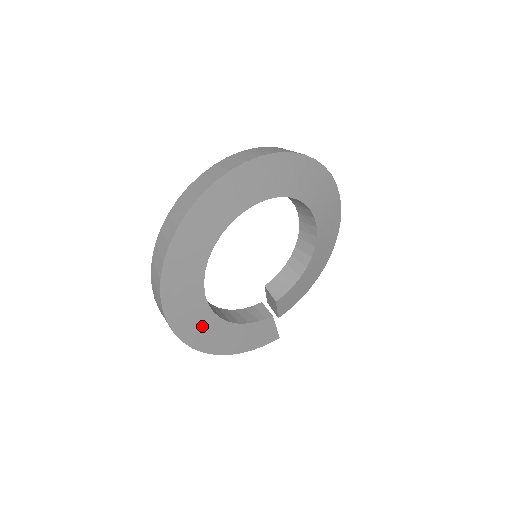
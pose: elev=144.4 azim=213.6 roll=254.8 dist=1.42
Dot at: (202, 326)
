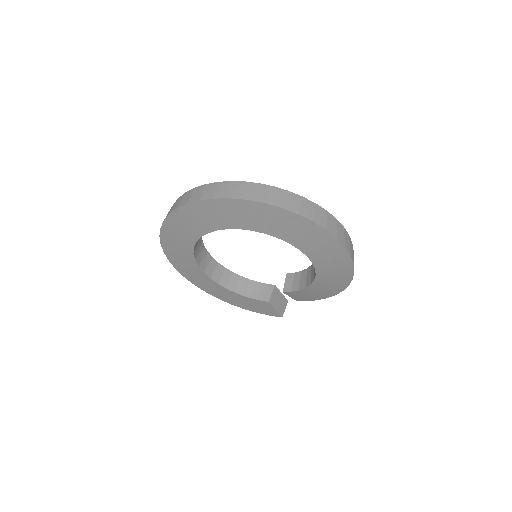
Dot at: (203, 281)
